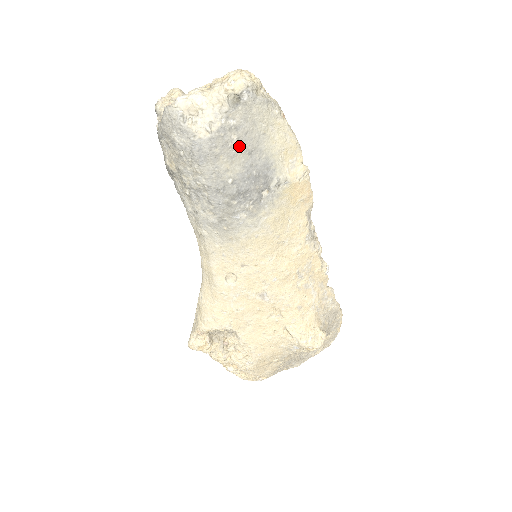
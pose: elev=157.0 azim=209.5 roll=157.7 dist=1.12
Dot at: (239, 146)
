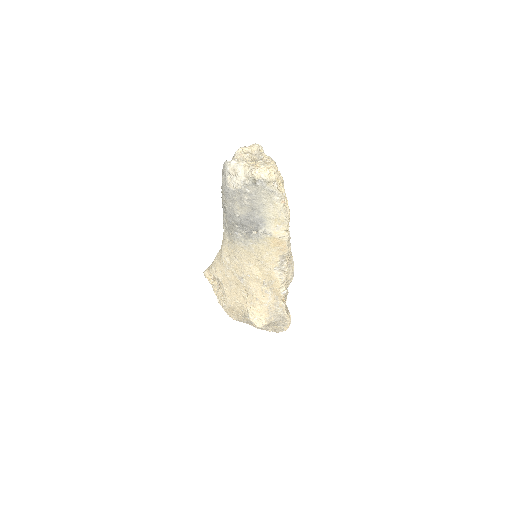
Dot at: (248, 203)
